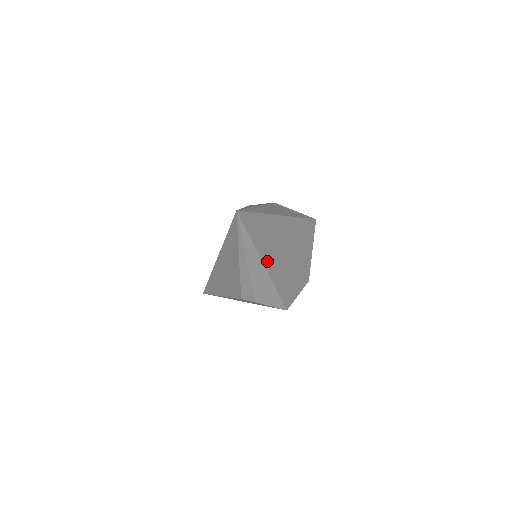
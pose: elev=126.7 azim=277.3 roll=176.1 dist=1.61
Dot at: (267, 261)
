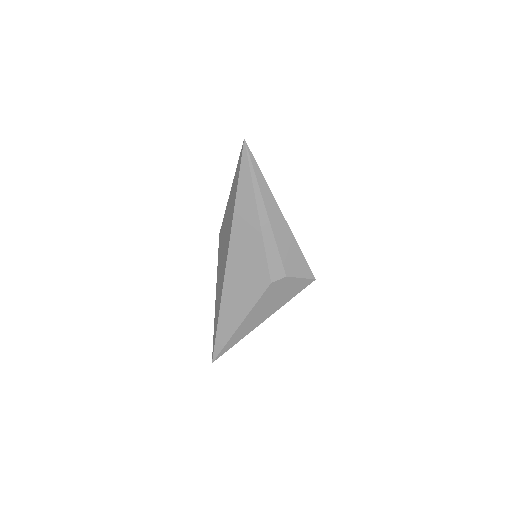
Dot at: occluded
